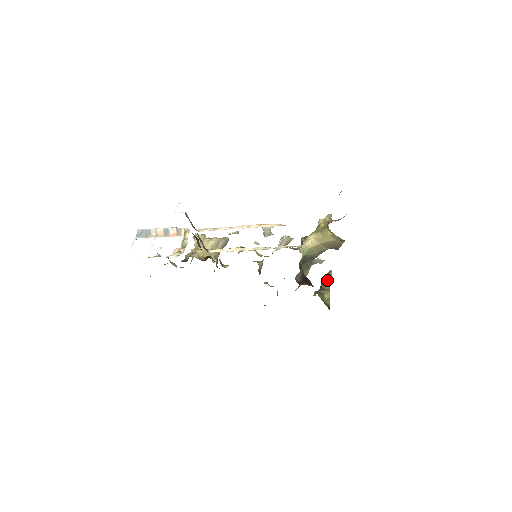
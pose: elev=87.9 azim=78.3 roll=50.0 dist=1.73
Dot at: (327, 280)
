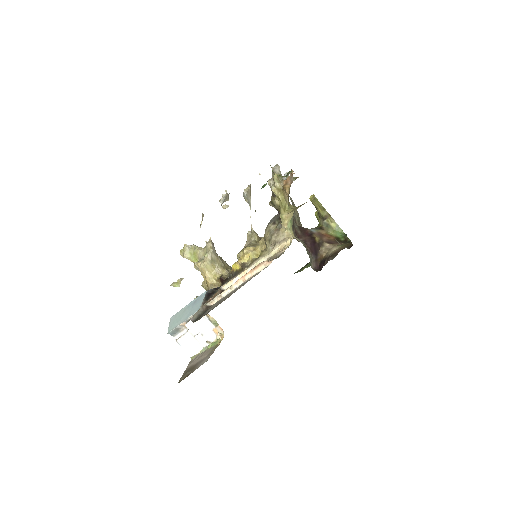
Dot at: (319, 207)
